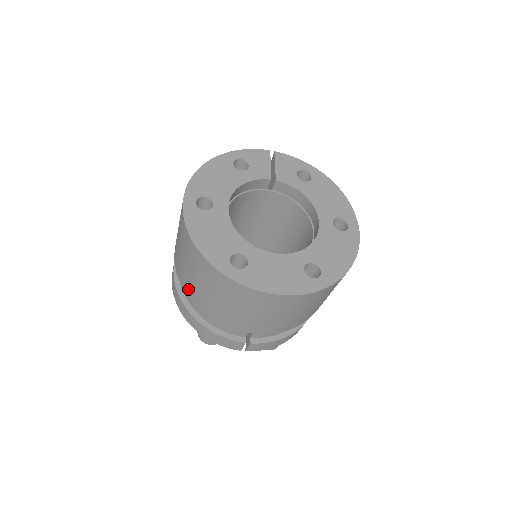
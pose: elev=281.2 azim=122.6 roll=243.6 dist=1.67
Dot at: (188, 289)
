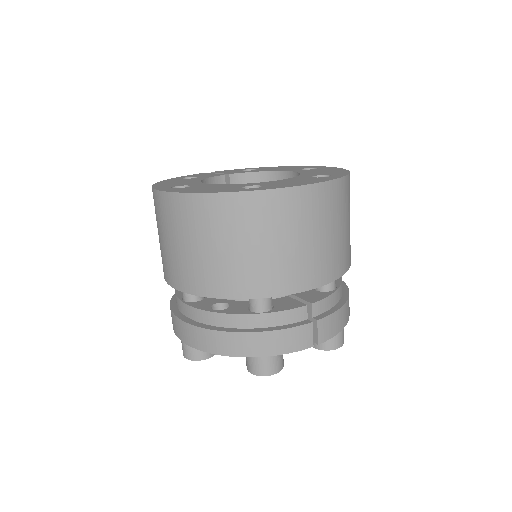
Dot at: (214, 284)
